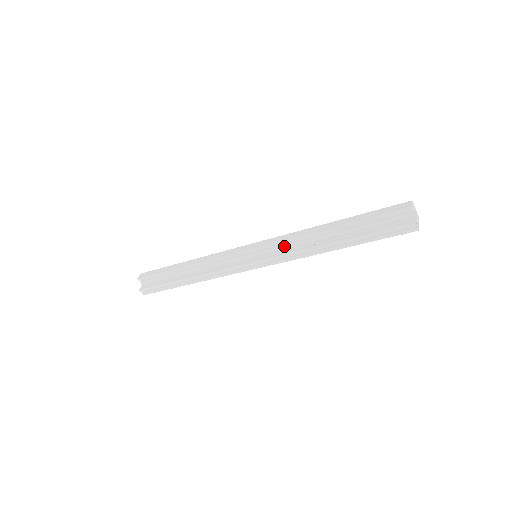
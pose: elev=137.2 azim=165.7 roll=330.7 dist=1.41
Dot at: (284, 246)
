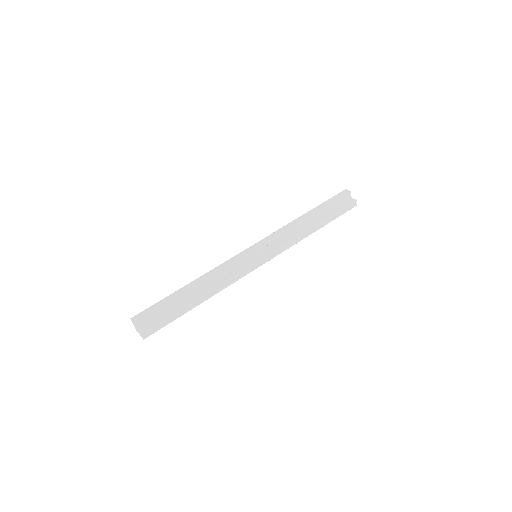
Dot at: (279, 240)
